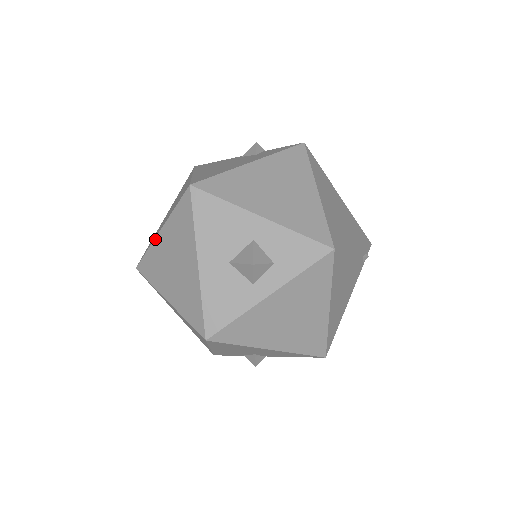
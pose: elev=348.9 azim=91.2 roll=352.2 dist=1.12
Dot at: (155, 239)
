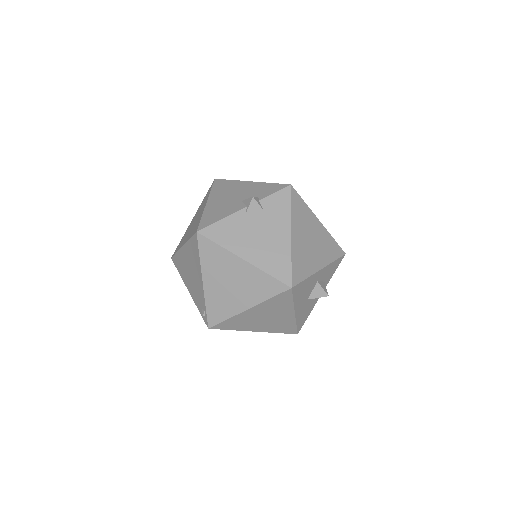
Dot at: (241, 314)
